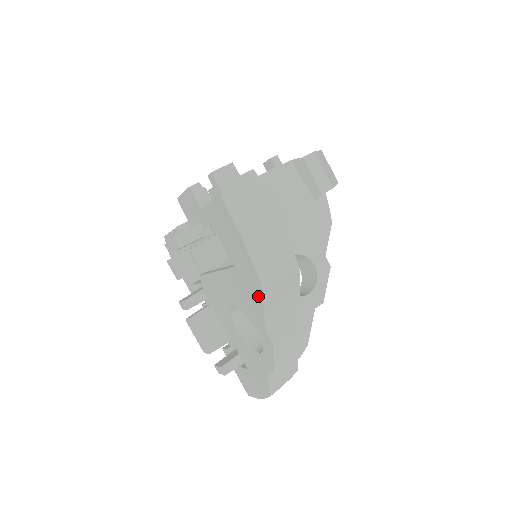
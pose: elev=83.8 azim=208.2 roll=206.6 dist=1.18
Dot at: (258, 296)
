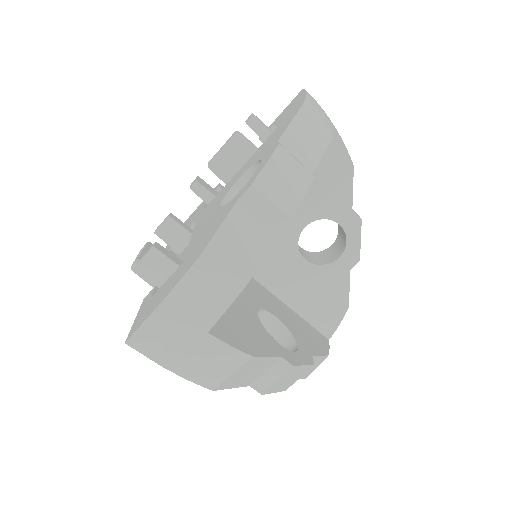
Dot at: occluded
